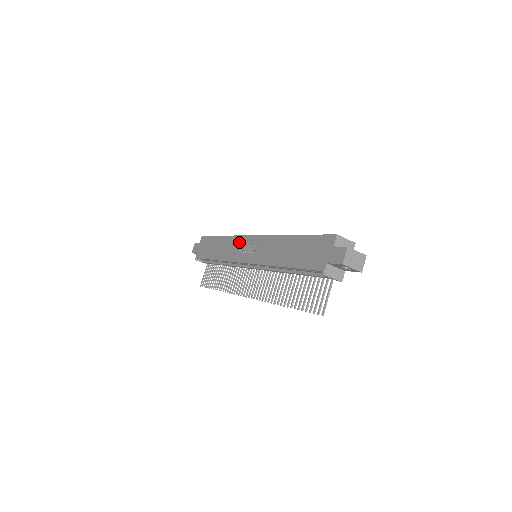
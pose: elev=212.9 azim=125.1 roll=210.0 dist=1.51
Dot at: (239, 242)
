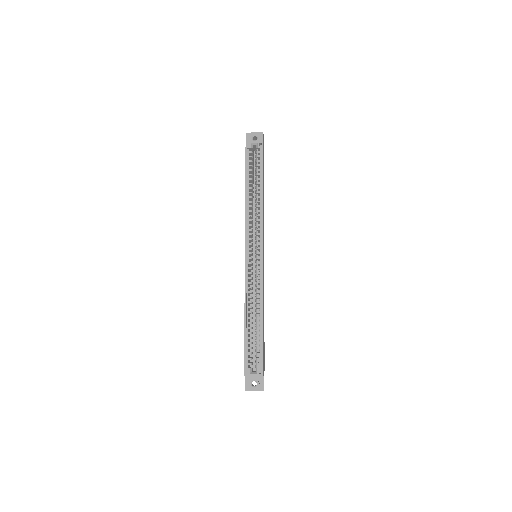
Dot at: occluded
